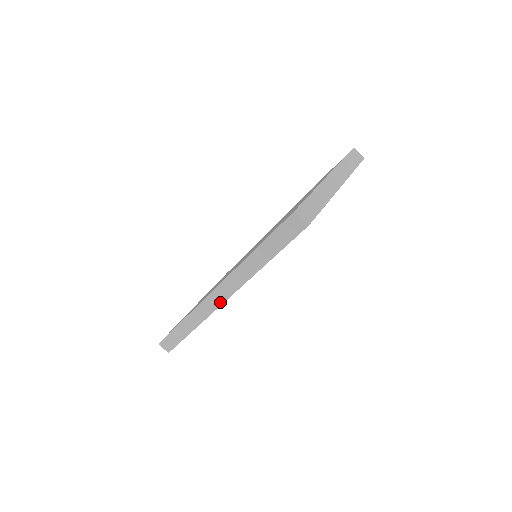
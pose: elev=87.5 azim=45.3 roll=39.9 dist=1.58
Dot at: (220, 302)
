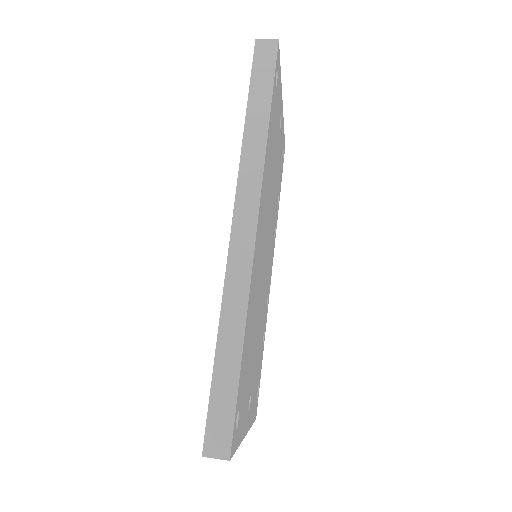
Dot at: (251, 235)
